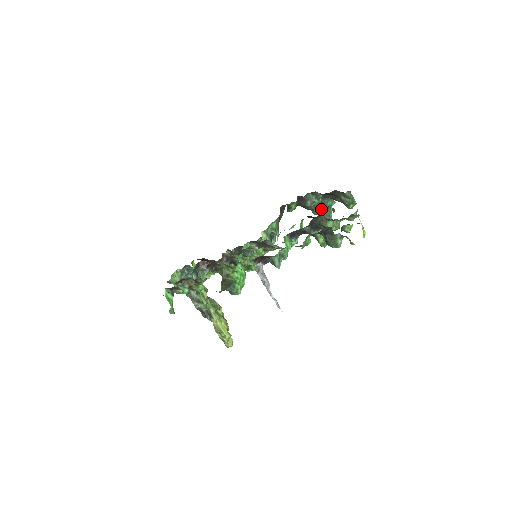
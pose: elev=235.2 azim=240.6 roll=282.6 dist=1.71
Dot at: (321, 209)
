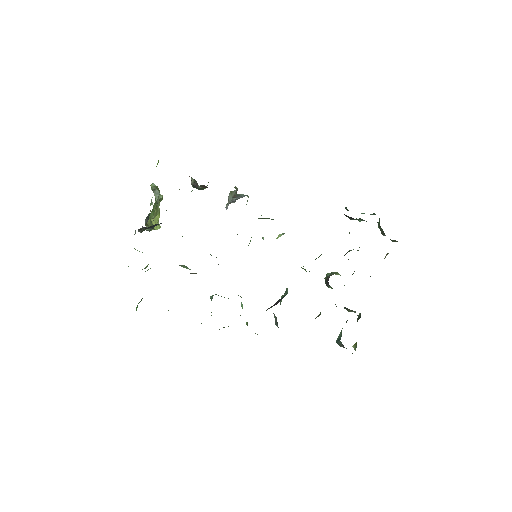
Dot at: occluded
